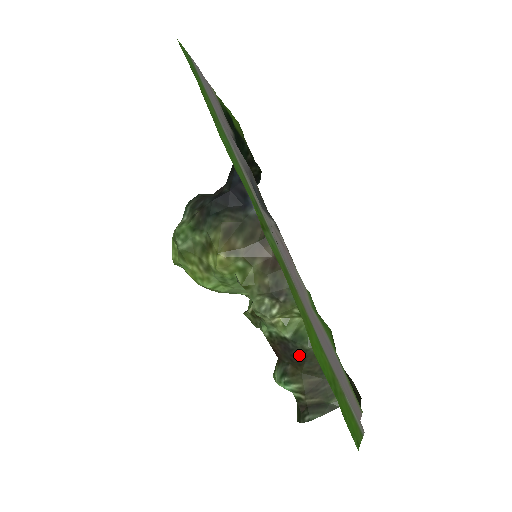
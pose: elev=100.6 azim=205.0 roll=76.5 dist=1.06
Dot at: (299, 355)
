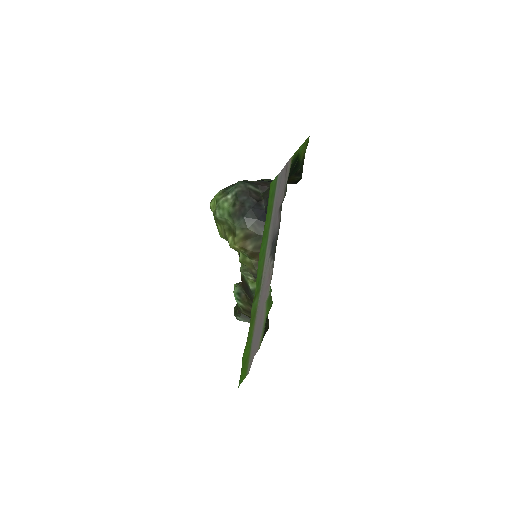
Dot at: (251, 297)
